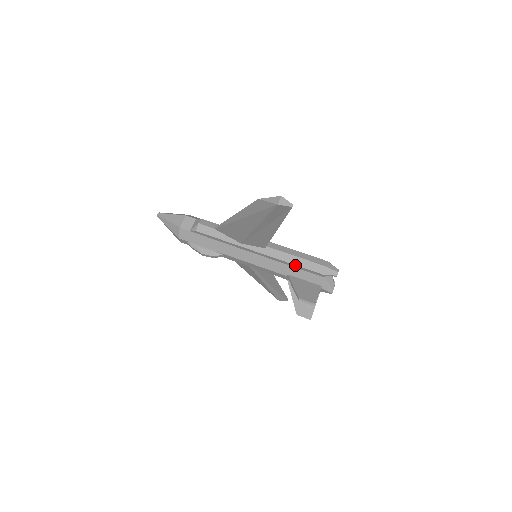
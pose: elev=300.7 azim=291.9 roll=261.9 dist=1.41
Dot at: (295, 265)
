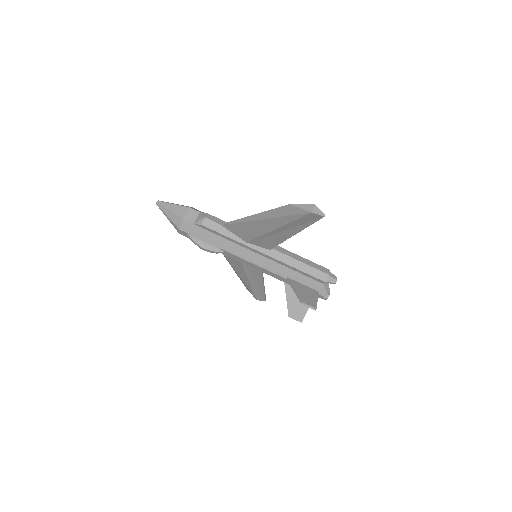
Dot at: (297, 269)
